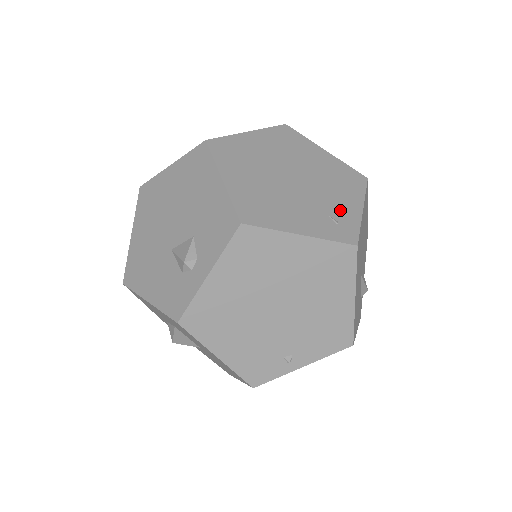
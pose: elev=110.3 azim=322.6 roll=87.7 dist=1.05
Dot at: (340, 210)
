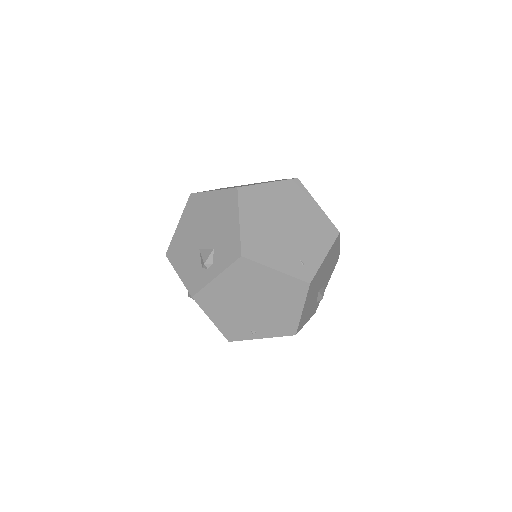
Dot at: (309, 255)
